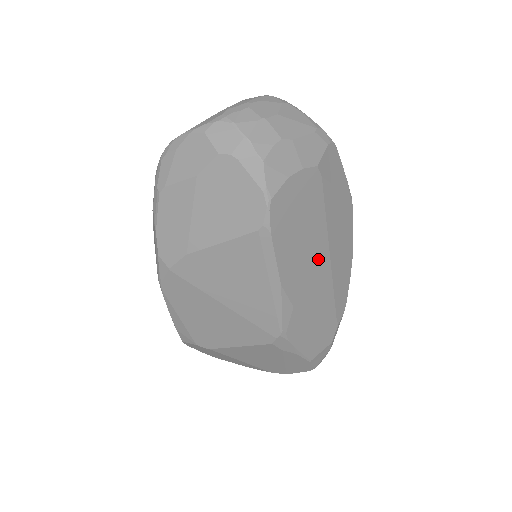
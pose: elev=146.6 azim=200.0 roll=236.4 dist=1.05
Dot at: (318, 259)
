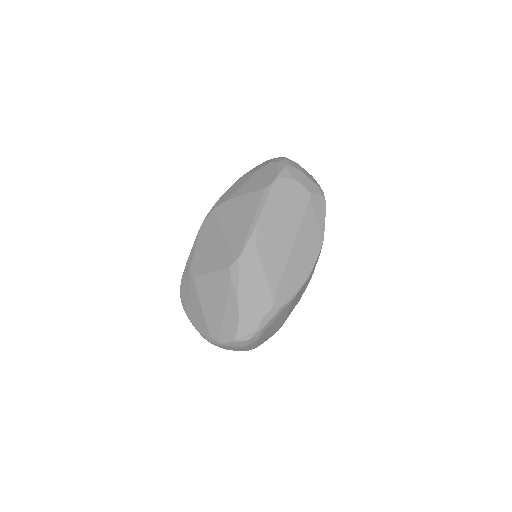
Dot at: (285, 239)
